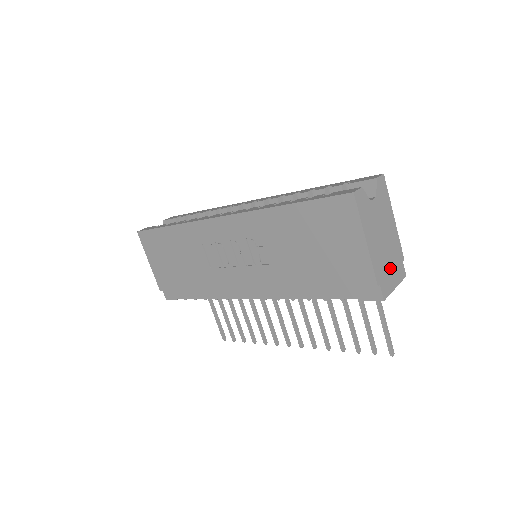
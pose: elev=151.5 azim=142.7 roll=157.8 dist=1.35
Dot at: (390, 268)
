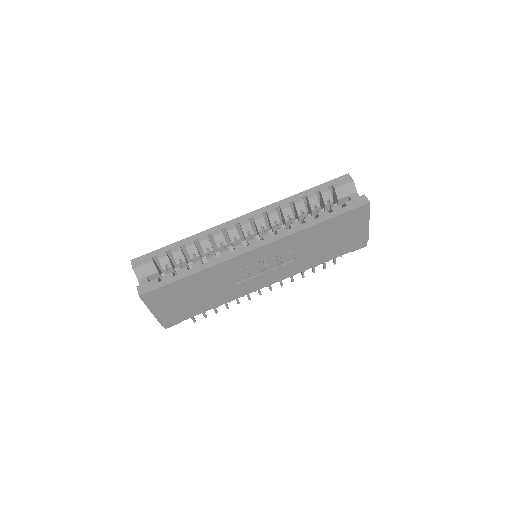
Dot at: occluded
